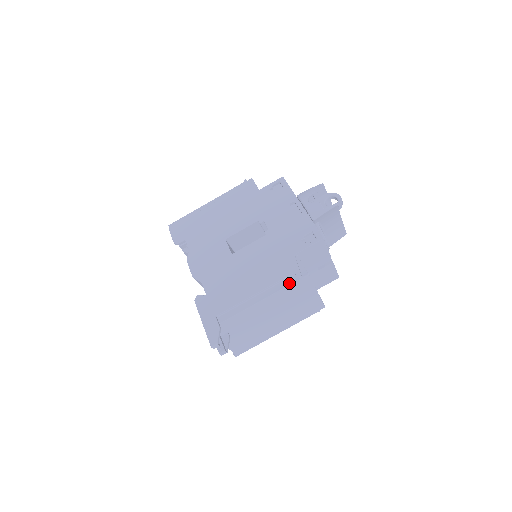
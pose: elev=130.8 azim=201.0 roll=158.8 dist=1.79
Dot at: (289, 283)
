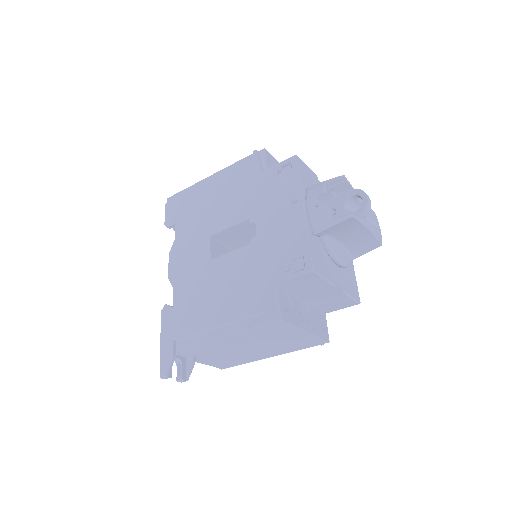
Dot at: (256, 324)
